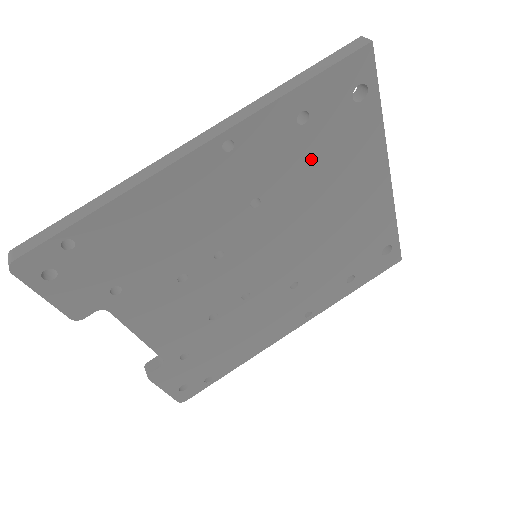
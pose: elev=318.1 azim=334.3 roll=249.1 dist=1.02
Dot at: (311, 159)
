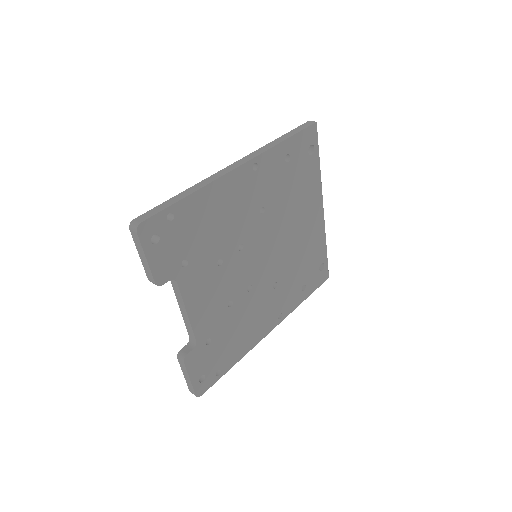
Dot at: (289, 186)
